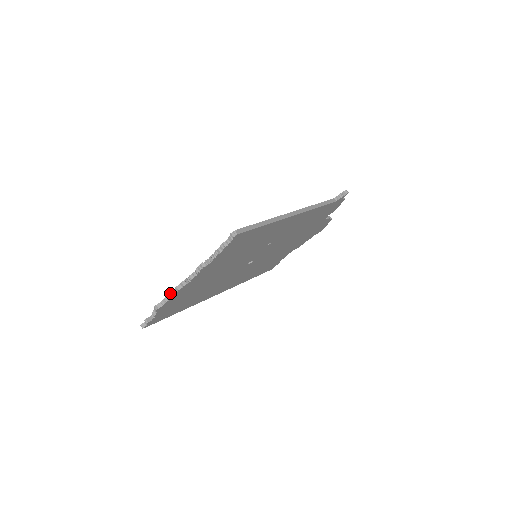
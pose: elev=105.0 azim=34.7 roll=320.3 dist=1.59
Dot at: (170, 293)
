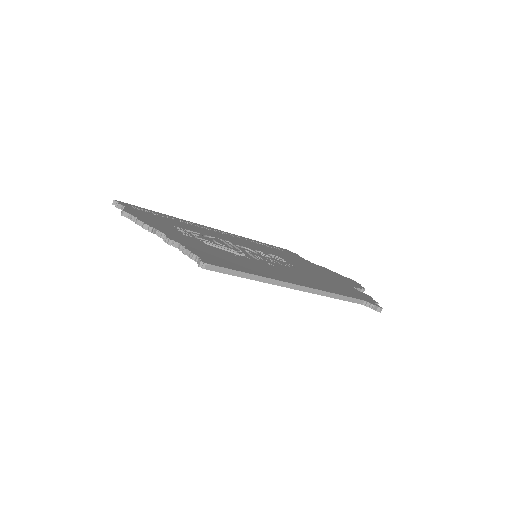
Dot at: (138, 220)
